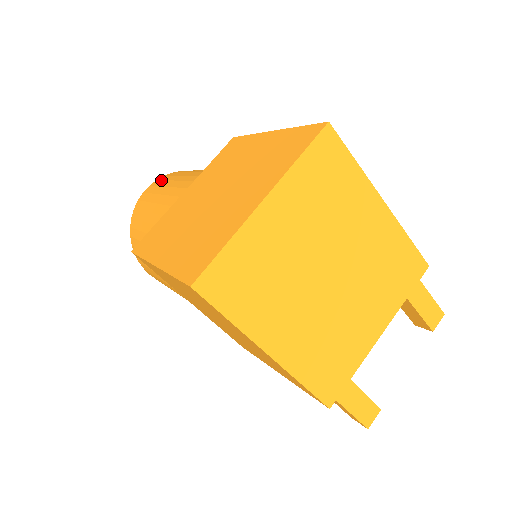
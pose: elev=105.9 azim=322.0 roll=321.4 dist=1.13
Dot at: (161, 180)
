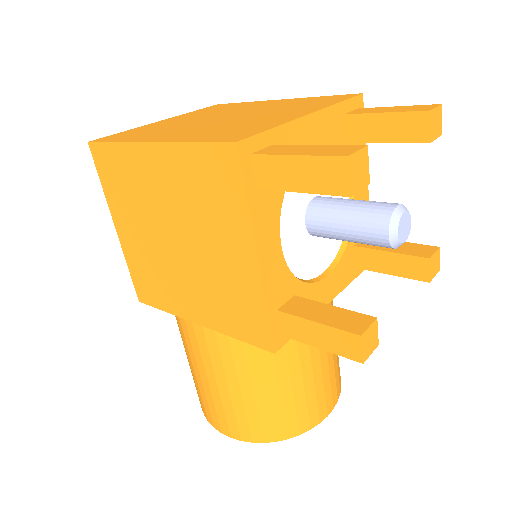
Dot at: occluded
